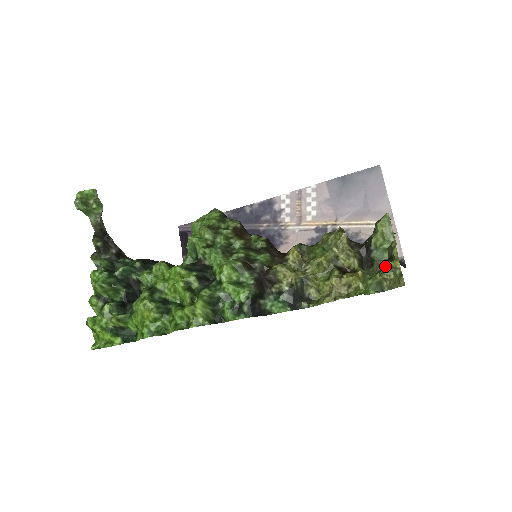
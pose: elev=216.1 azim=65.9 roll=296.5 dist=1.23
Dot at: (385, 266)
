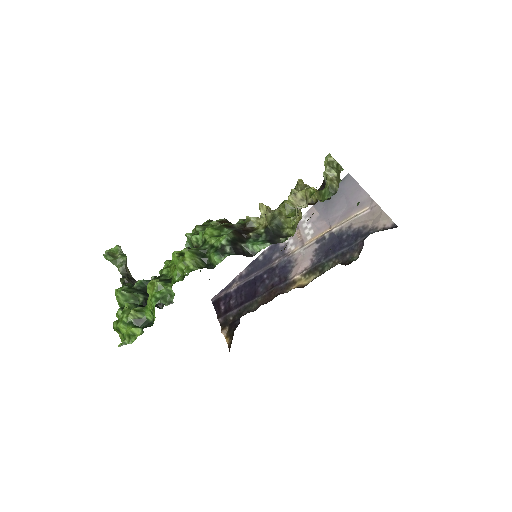
Dot at: (325, 168)
